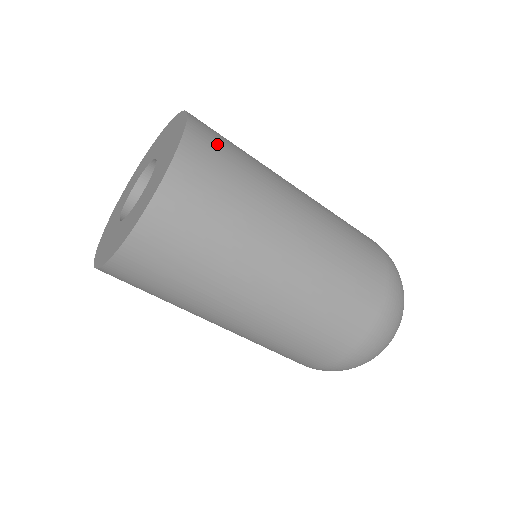
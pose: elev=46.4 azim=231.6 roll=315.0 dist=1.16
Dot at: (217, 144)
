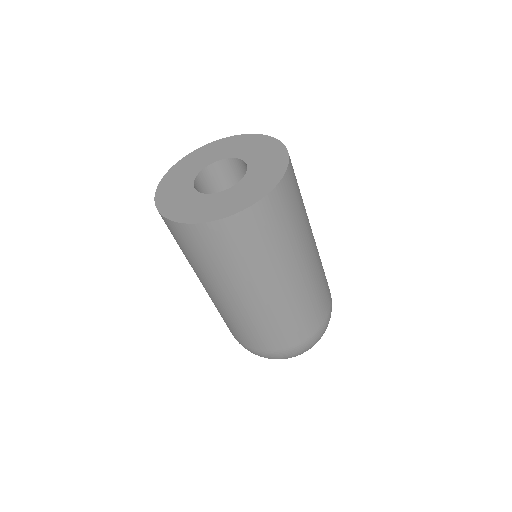
Dot at: occluded
